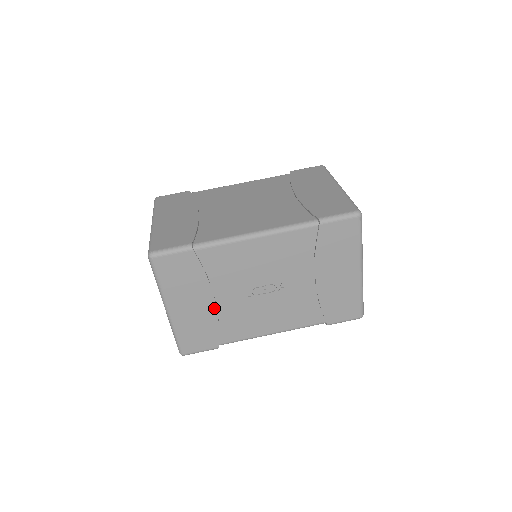
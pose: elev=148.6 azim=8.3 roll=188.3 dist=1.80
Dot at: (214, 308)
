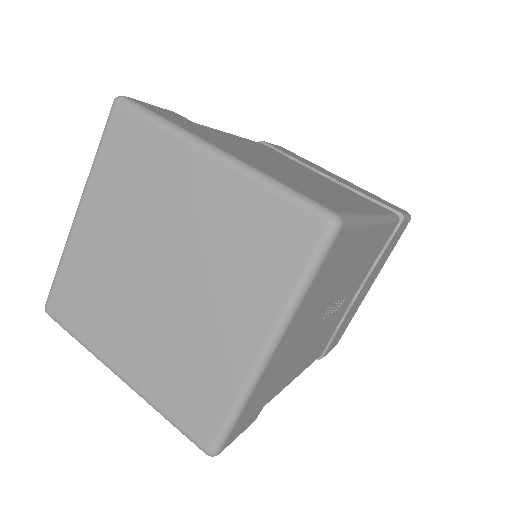
Dot at: (301, 342)
